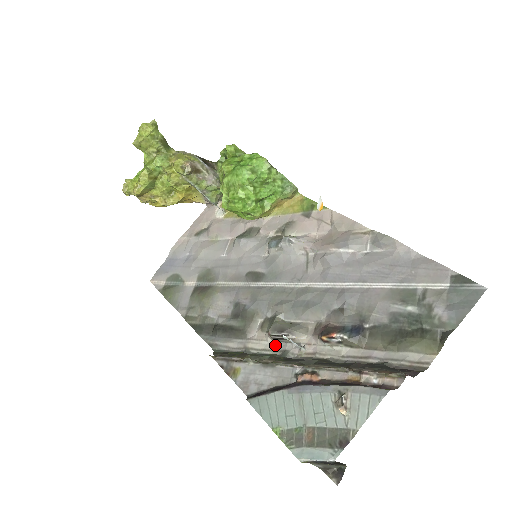
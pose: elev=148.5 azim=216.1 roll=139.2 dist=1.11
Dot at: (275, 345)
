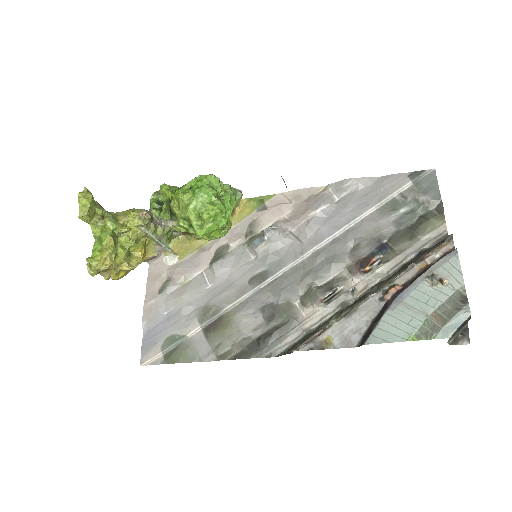
Dot at: (329, 307)
